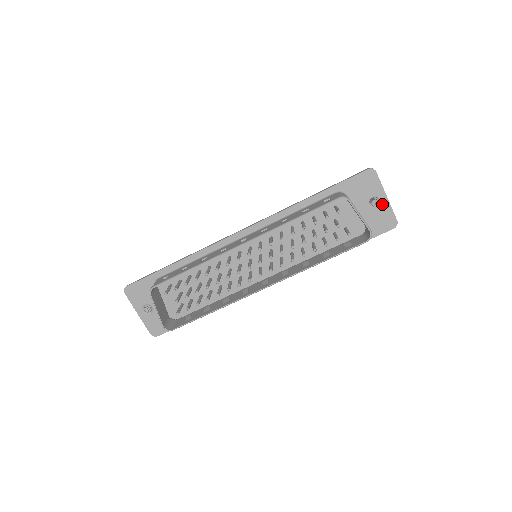
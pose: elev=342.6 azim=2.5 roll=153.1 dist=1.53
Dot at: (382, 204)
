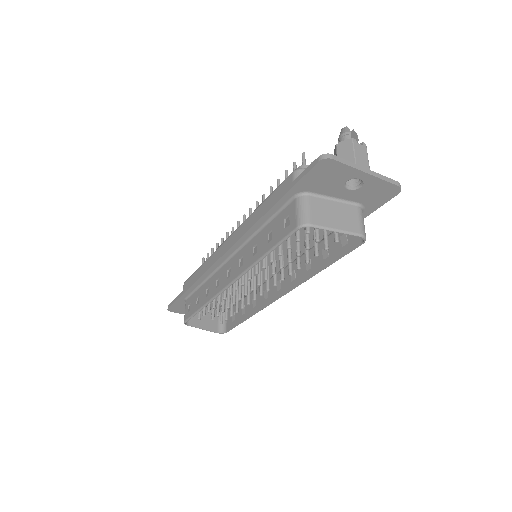
Dot at: (365, 182)
